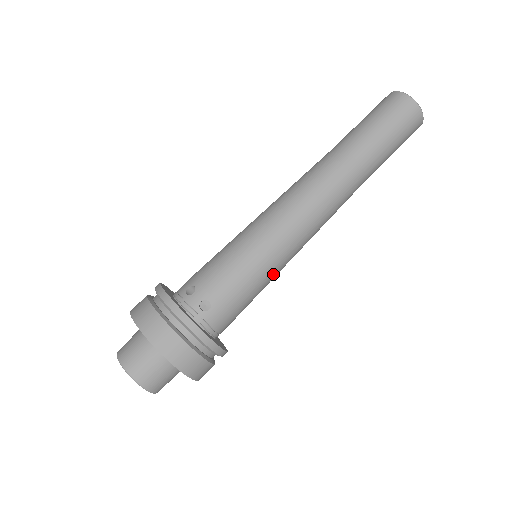
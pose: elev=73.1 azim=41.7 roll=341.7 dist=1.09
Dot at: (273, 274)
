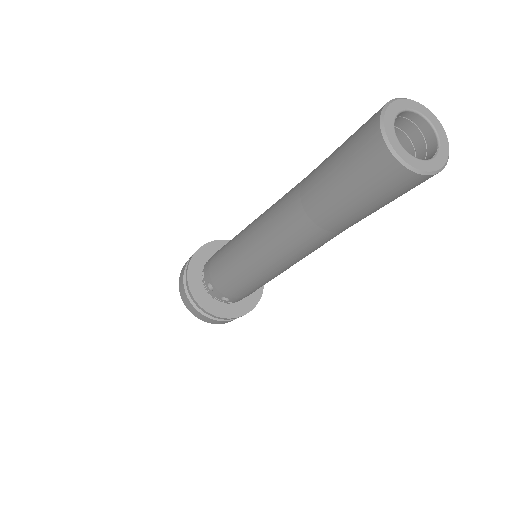
Dot at: occluded
